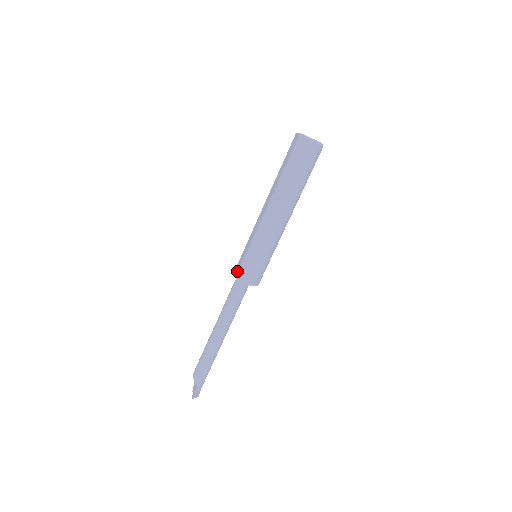
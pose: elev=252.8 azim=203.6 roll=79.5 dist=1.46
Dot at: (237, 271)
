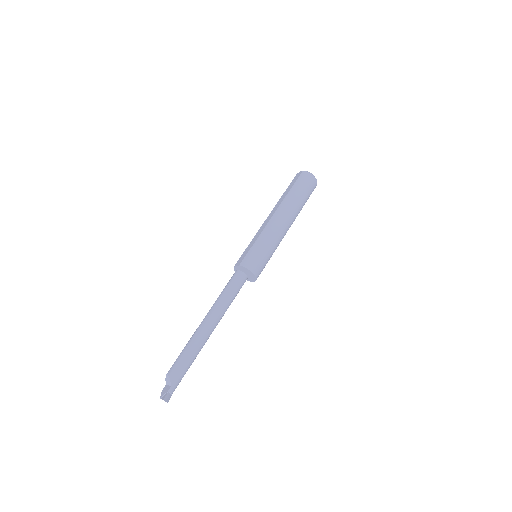
Dot at: (241, 261)
